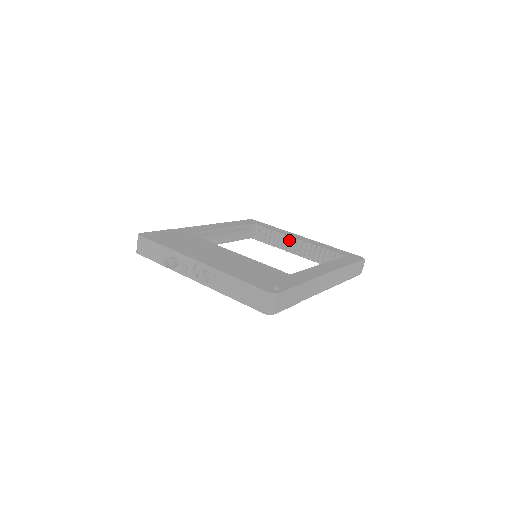
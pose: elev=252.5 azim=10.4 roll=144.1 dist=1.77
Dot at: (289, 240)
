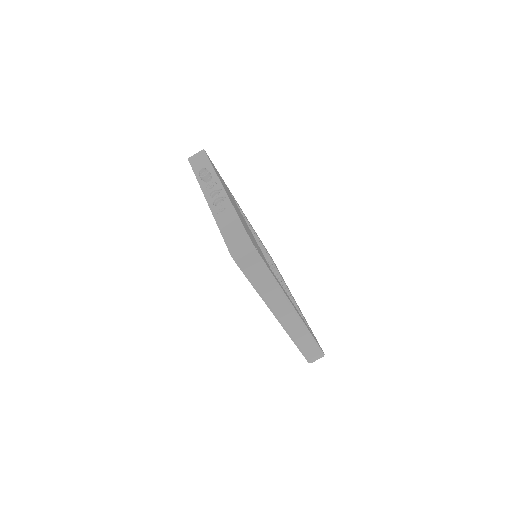
Dot at: occluded
